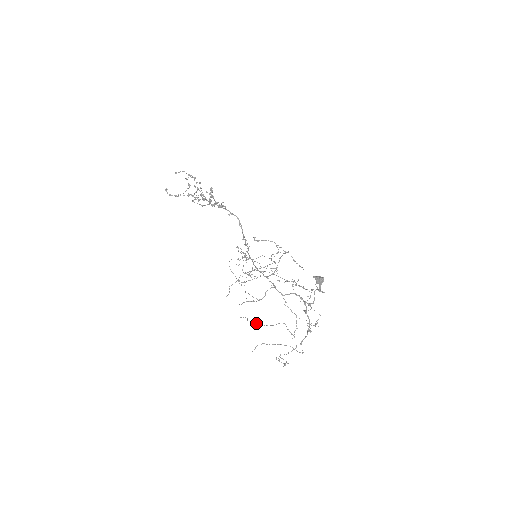
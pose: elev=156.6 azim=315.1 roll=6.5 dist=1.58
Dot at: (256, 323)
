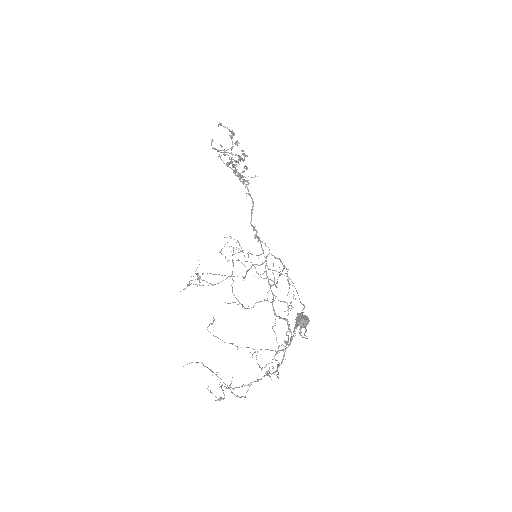
Dot at: occluded
